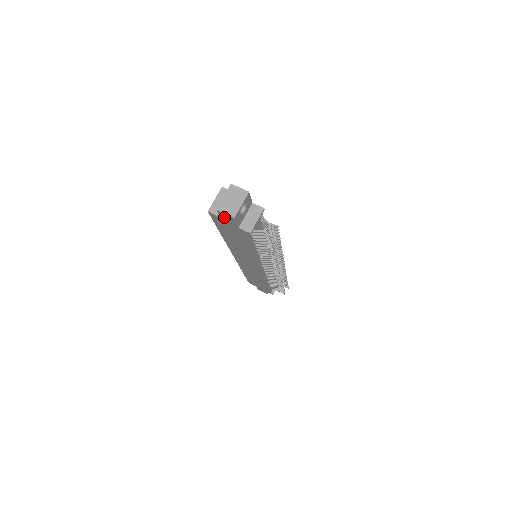
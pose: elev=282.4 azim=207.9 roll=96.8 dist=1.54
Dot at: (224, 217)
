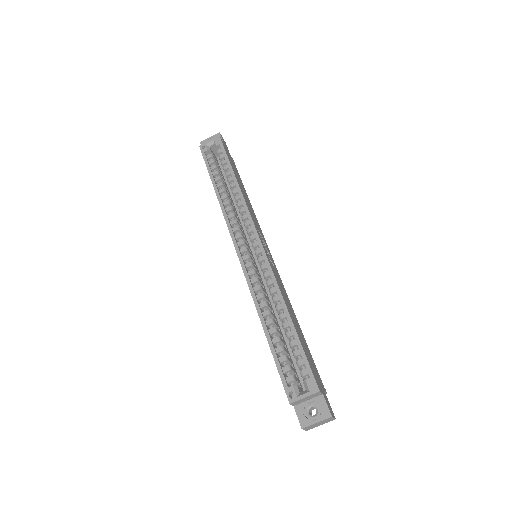
Dot at: (298, 415)
